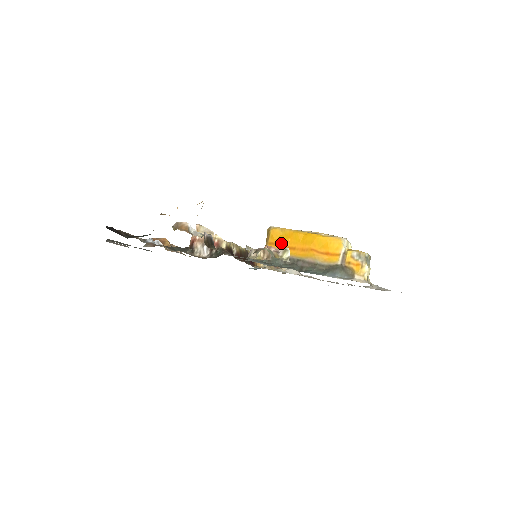
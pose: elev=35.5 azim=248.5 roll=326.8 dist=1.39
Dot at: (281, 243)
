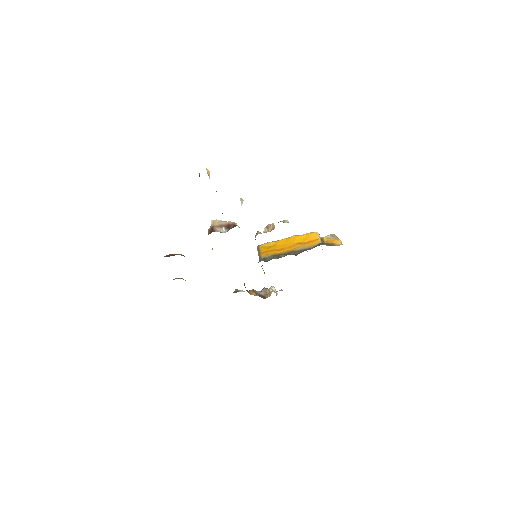
Dot at: (271, 250)
